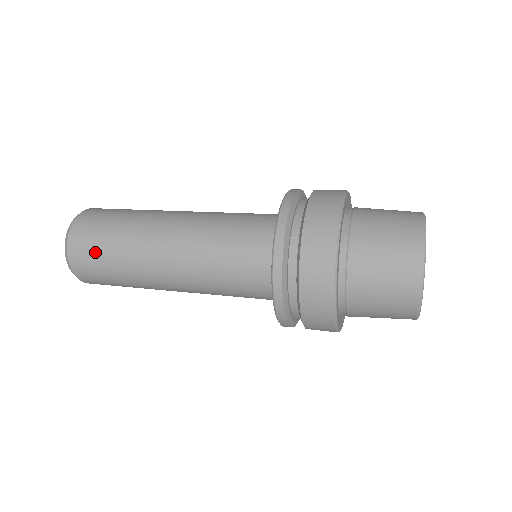
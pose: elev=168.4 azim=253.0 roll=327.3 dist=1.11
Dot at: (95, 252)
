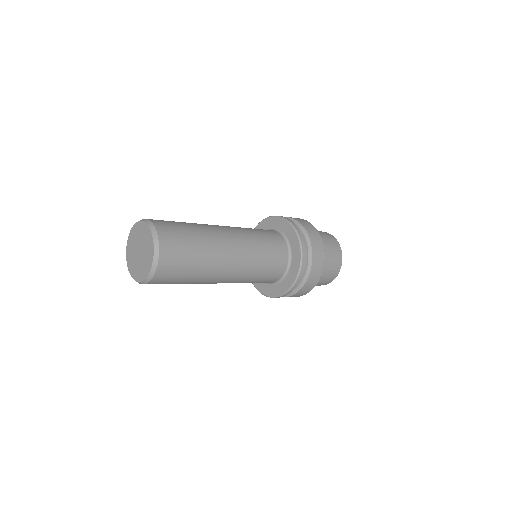
Dot at: (181, 234)
